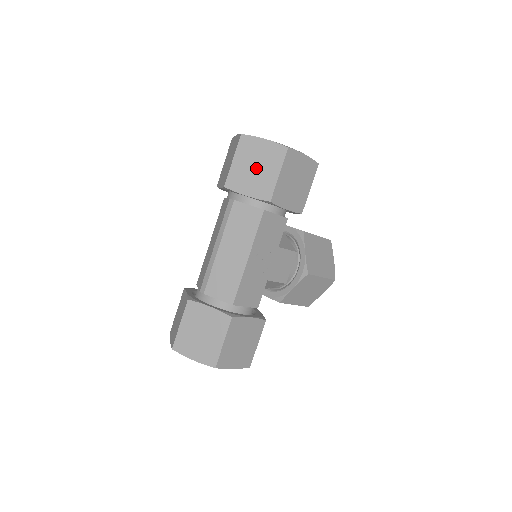
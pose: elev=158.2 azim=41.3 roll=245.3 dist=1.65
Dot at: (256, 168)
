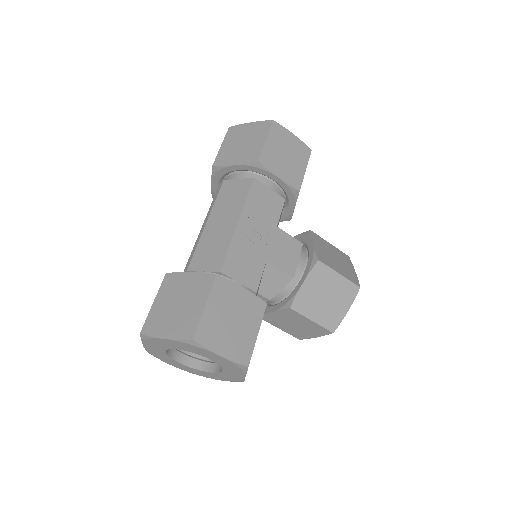
Dot at: (243, 143)
